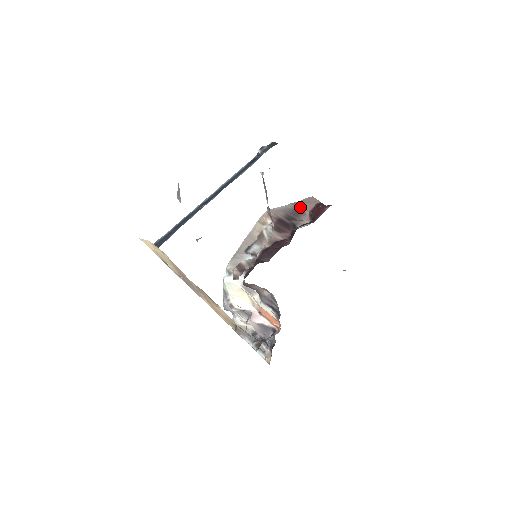
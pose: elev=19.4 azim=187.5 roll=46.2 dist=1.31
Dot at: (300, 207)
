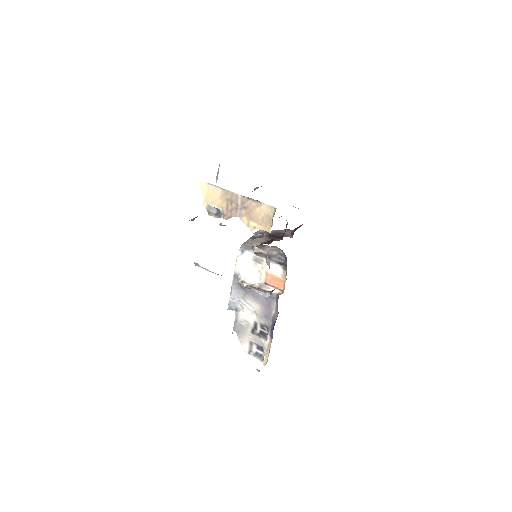
Dot at: (283, 232)
